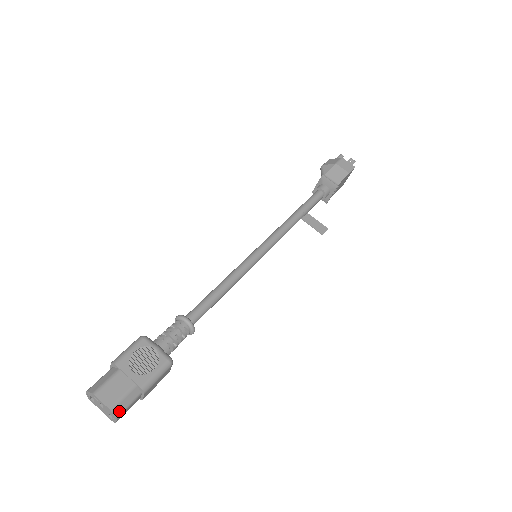
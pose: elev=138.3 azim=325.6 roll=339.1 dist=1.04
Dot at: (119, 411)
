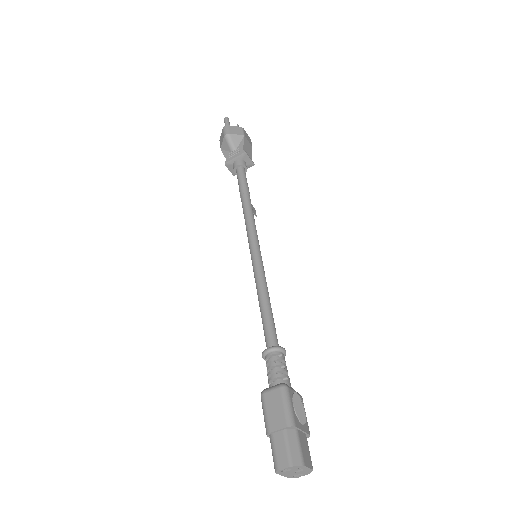
Dot at: occluded
